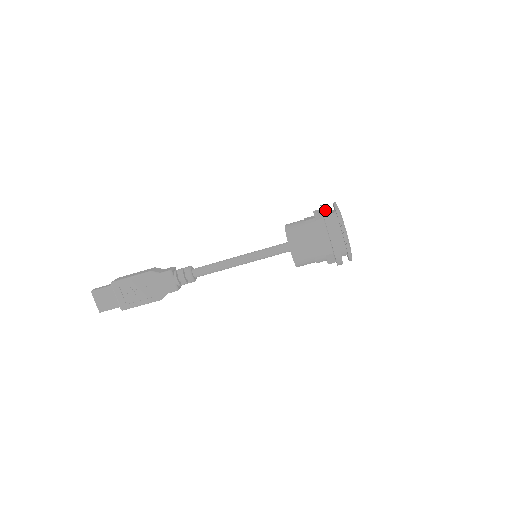
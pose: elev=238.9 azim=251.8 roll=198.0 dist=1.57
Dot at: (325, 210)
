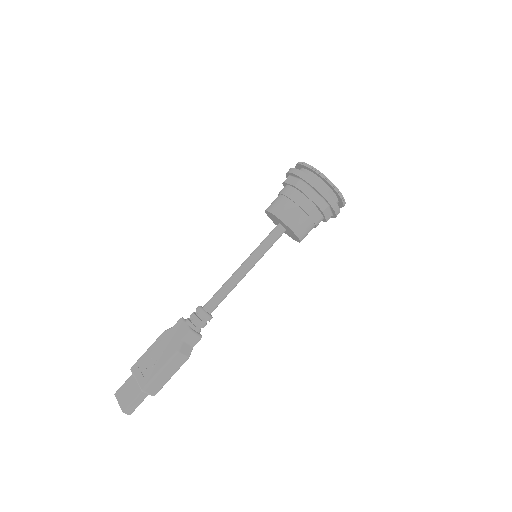
Dot at: occluded
